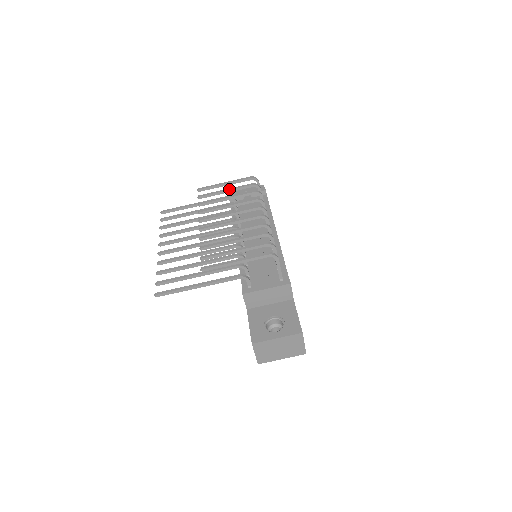
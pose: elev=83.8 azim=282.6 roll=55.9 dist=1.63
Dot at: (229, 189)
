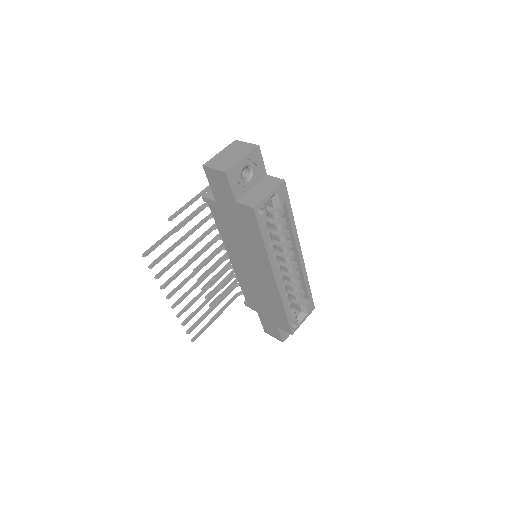
Dot at: (225, 278)
